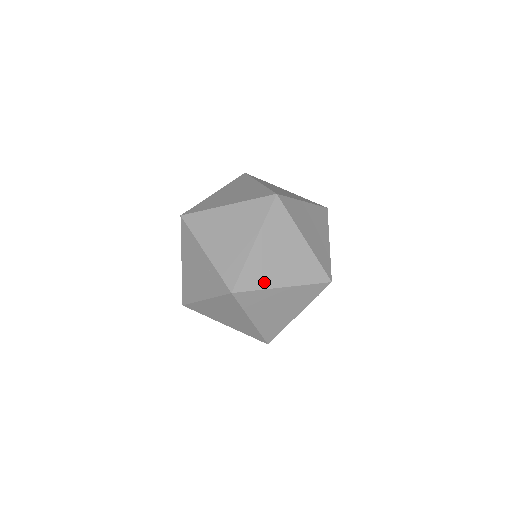
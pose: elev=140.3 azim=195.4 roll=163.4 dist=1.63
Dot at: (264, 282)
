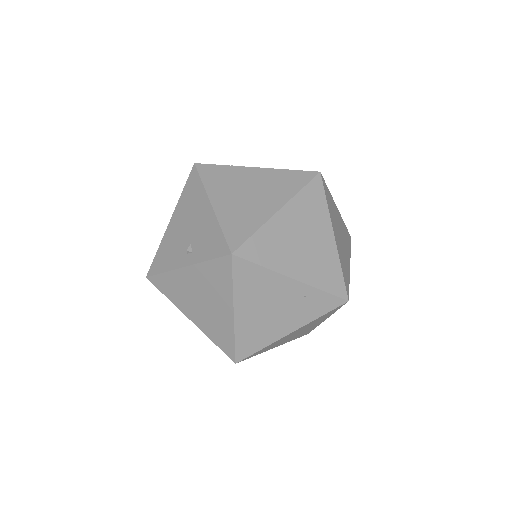
Dot at: (347, 271)
